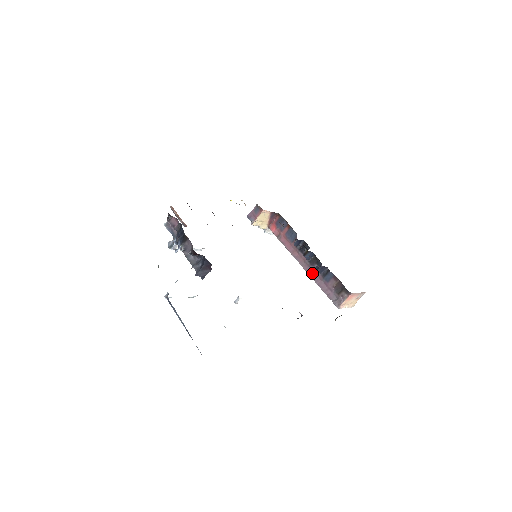
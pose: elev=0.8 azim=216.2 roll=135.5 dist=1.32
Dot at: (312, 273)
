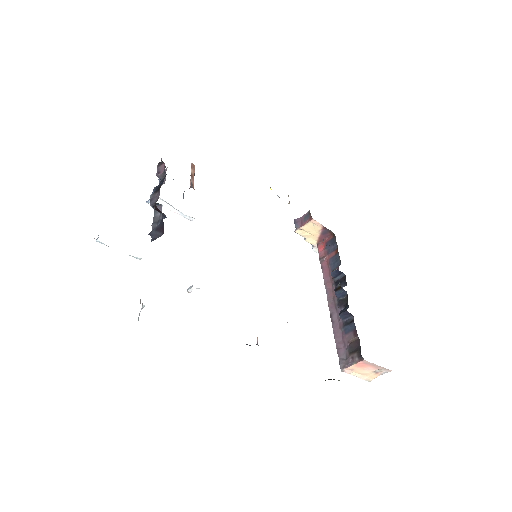
Dot at: (335, 315)
